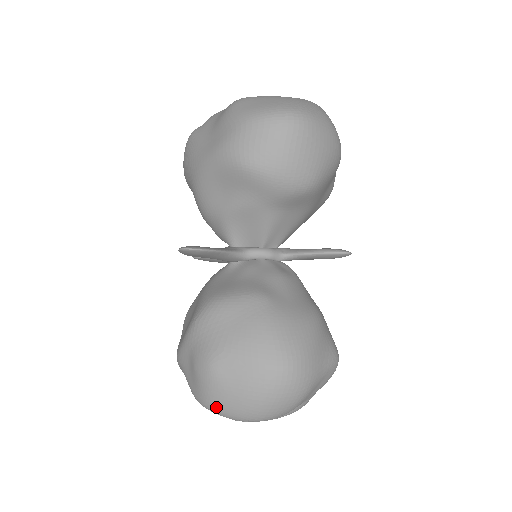
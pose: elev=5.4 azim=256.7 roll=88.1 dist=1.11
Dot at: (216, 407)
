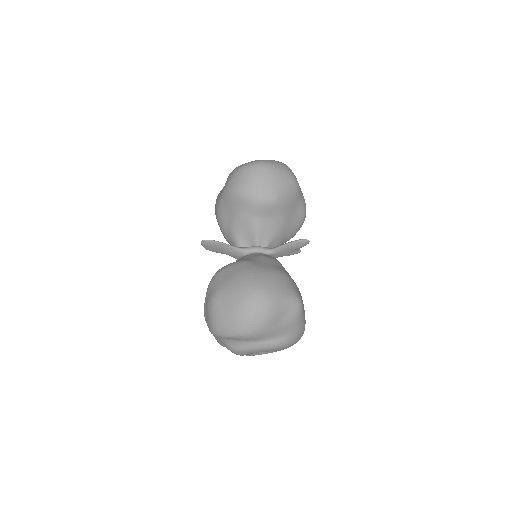
Dot at: (218, 328)
